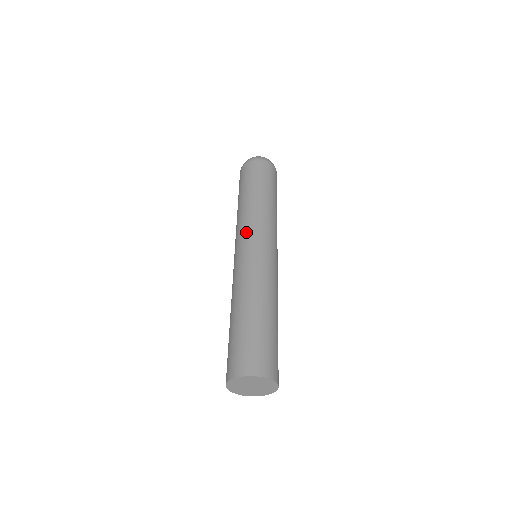
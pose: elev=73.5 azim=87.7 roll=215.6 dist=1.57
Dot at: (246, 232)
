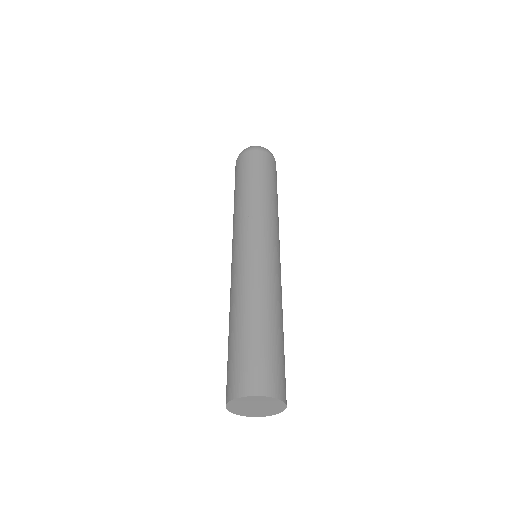
Dot at: (247, 229)
